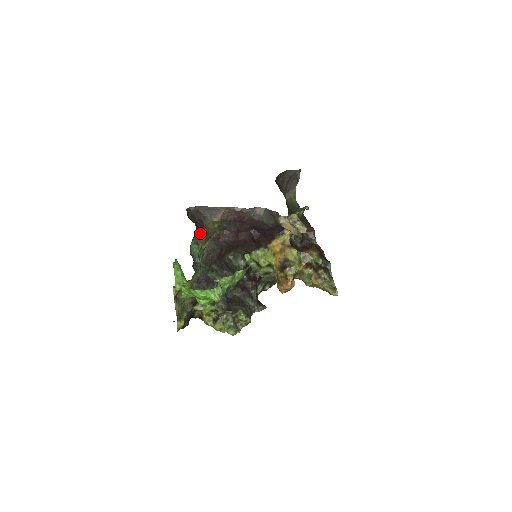
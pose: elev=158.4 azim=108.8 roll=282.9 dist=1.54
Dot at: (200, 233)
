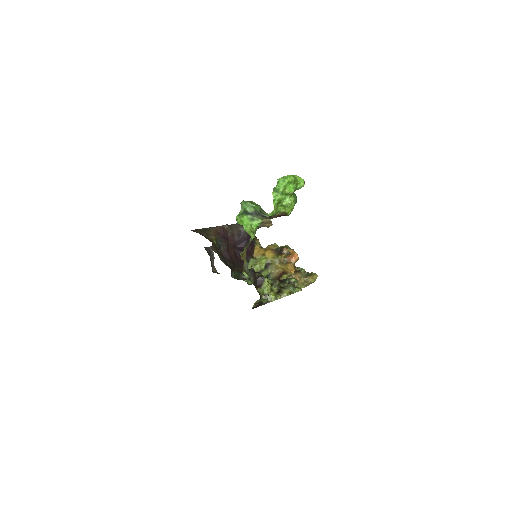
Dot at: (212, 244)
